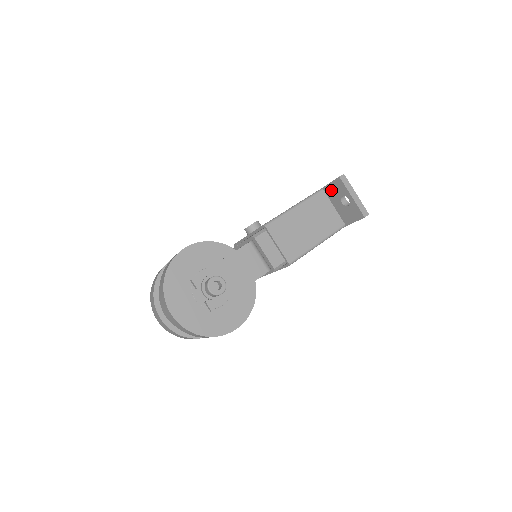
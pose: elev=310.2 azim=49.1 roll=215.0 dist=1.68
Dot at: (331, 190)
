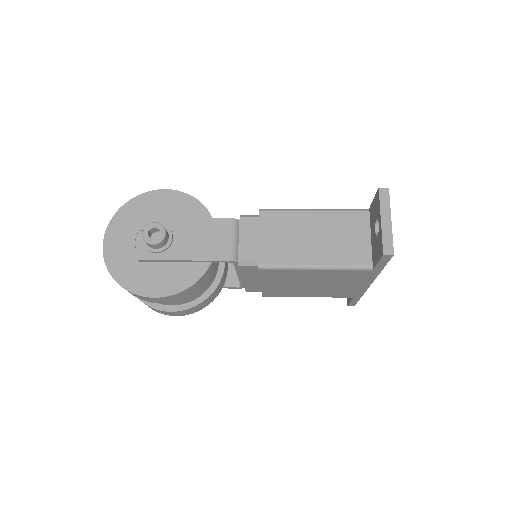
Dot at: (373, 211)
